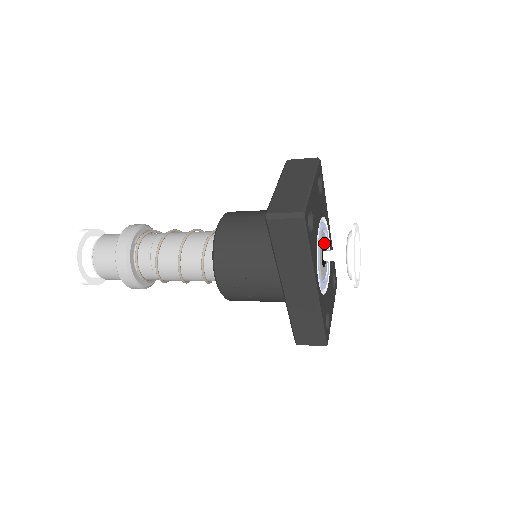
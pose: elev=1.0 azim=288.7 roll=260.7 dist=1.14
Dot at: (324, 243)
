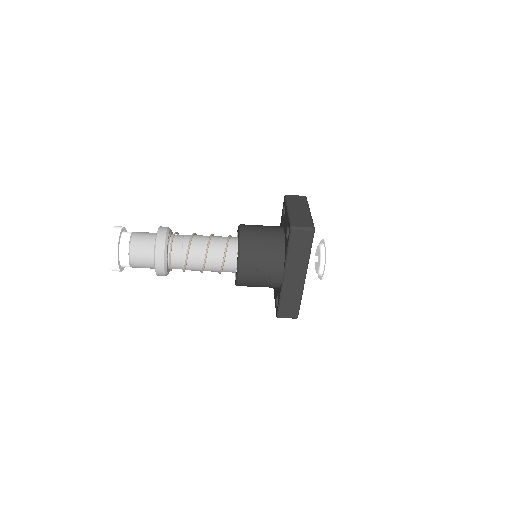
Dot at: occluded
